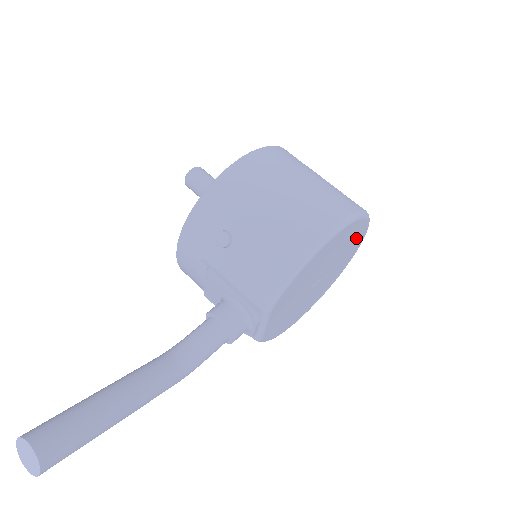
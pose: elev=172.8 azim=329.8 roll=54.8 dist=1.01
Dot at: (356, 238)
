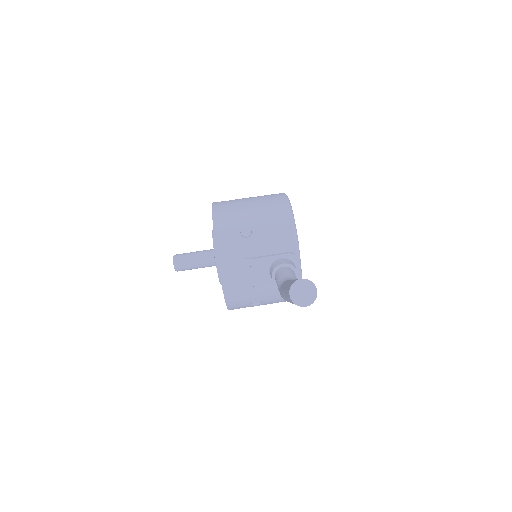
Dot at: occluded
